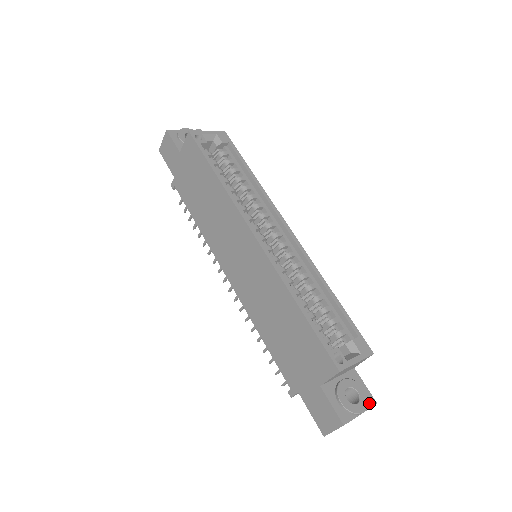
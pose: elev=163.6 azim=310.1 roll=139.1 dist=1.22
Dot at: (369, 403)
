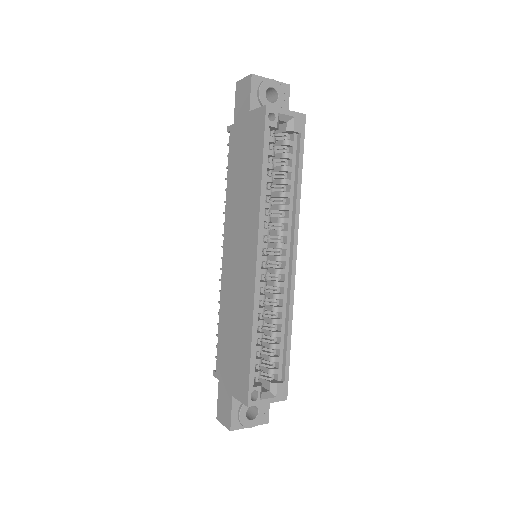
Dot at: (262, 421)
